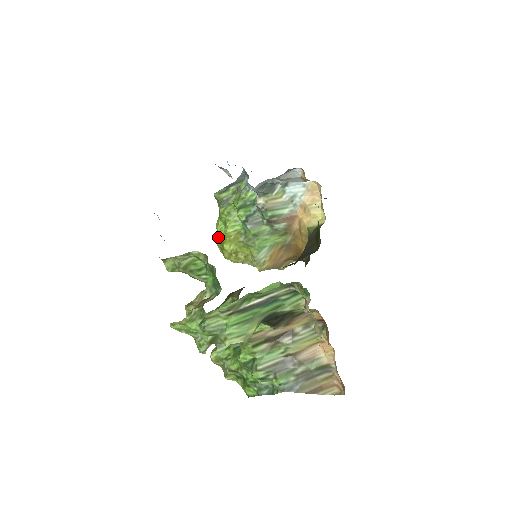
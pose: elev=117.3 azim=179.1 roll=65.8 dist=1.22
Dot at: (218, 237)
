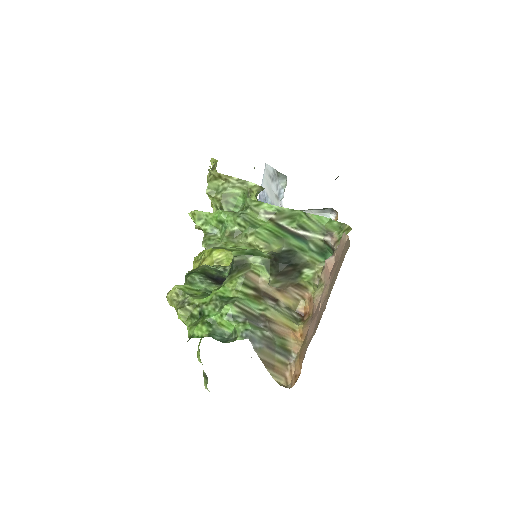
Dot at: occluded
